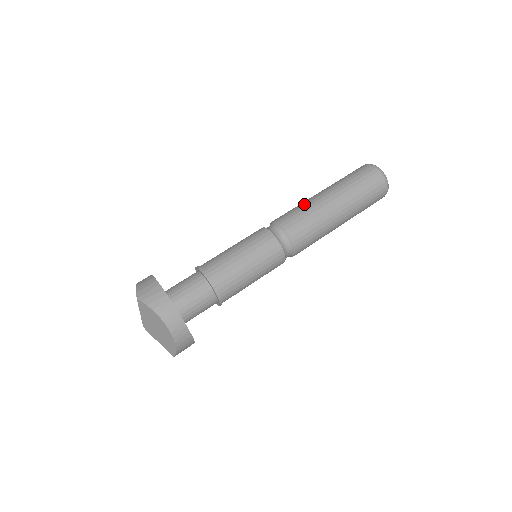
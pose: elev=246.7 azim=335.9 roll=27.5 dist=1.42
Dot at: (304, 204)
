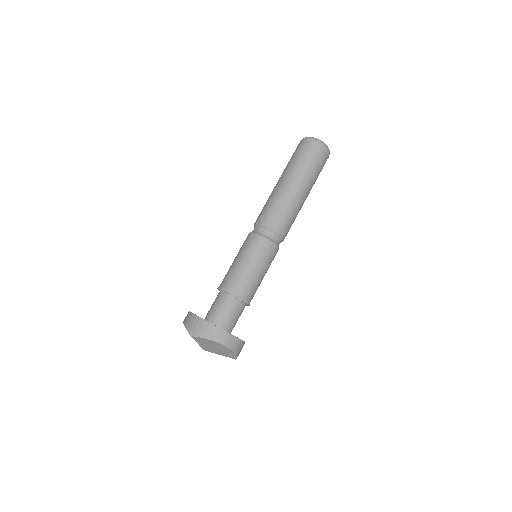
Dot at: (272, 198)
